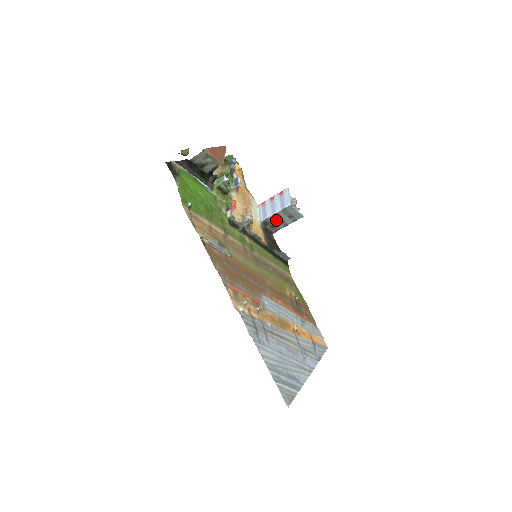
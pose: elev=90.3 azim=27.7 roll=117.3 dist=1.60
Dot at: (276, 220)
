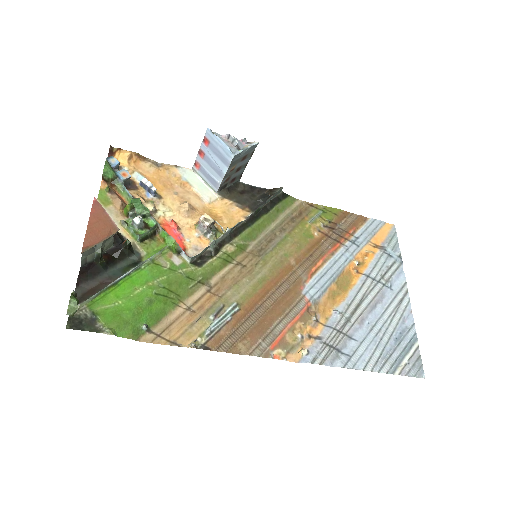
Dot at: (231, 175)
